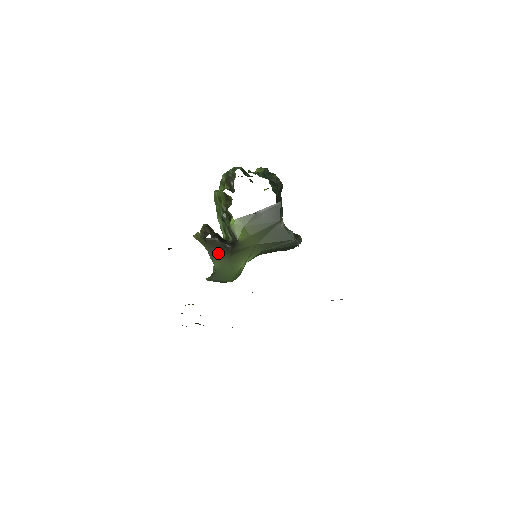
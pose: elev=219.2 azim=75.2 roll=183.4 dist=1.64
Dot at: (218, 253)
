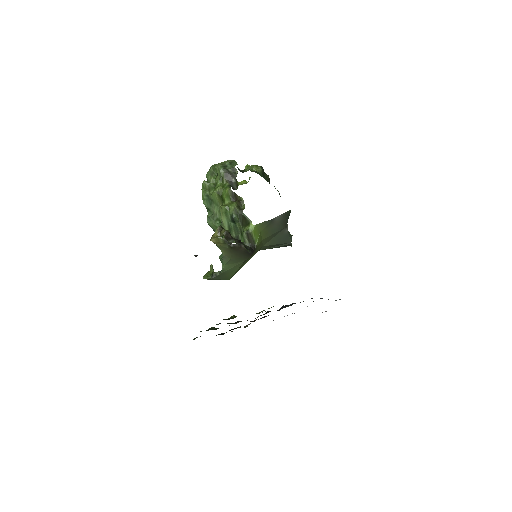
Dot at: (236, 258)
